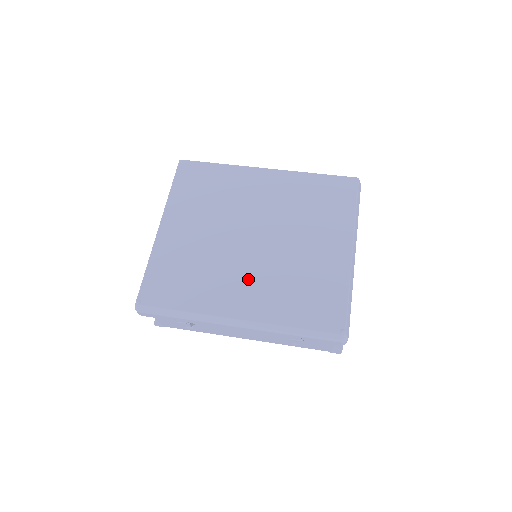
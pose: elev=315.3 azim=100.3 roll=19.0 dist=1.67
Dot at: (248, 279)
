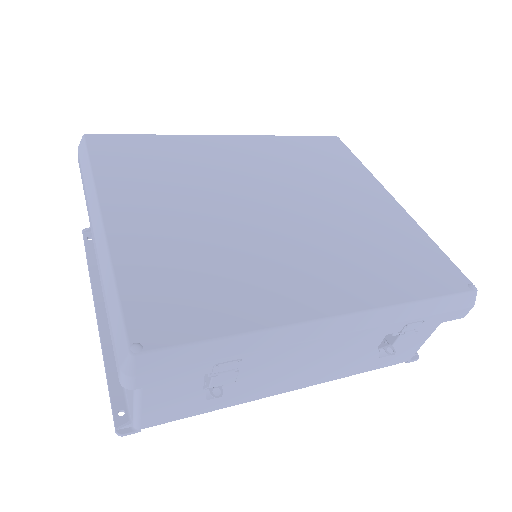
Dot at: (306, 258)
